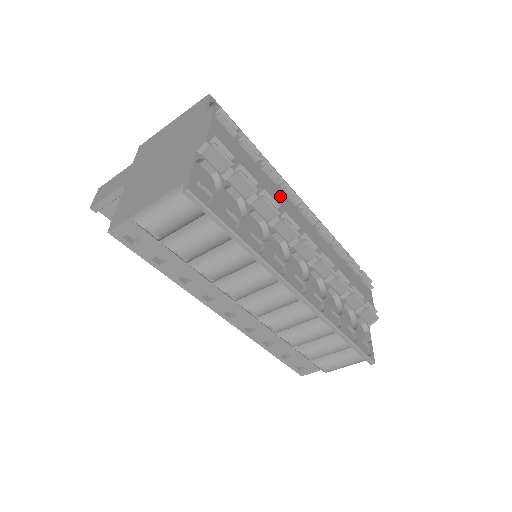
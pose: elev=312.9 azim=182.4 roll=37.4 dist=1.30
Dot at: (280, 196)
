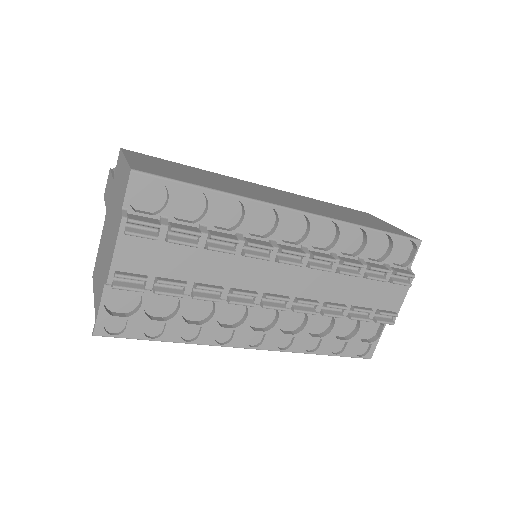
Dot at: (236, 265)
